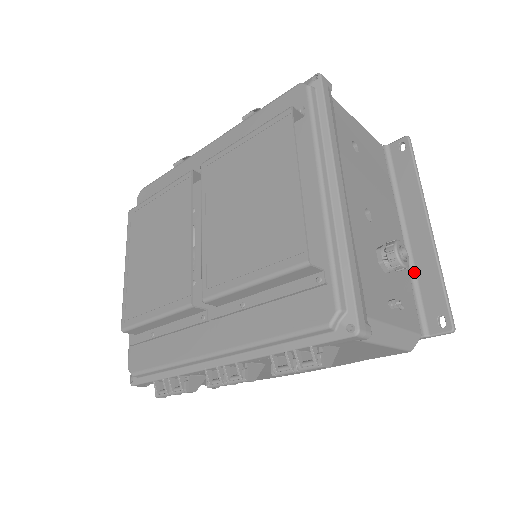
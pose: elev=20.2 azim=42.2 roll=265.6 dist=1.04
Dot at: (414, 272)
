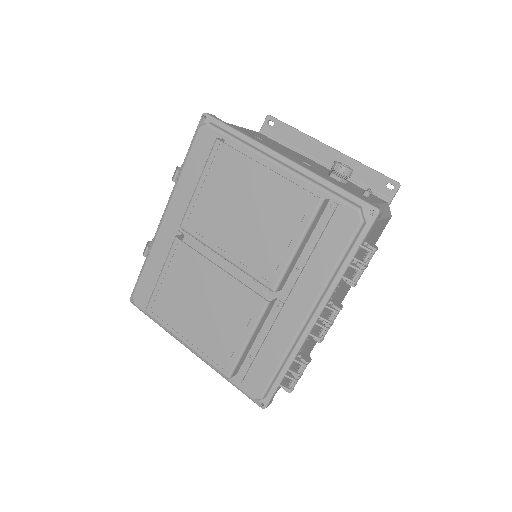
Dot at: (349, 178)
